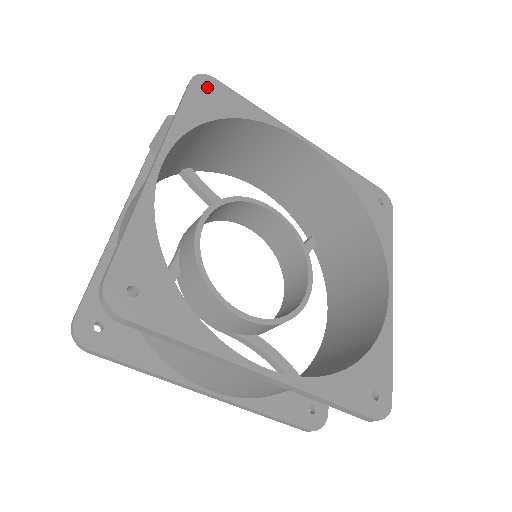
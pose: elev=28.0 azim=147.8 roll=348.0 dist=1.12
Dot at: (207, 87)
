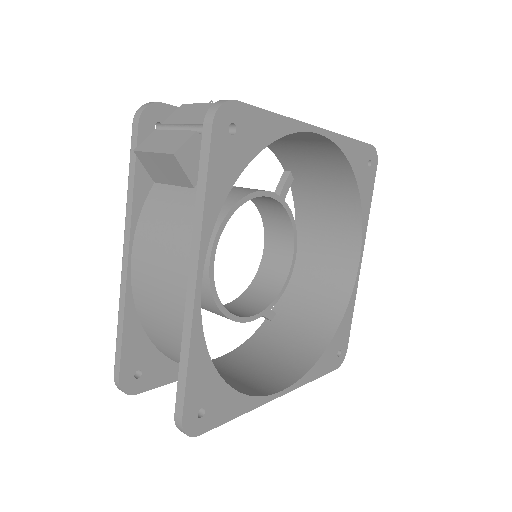
Dot at: occluded
